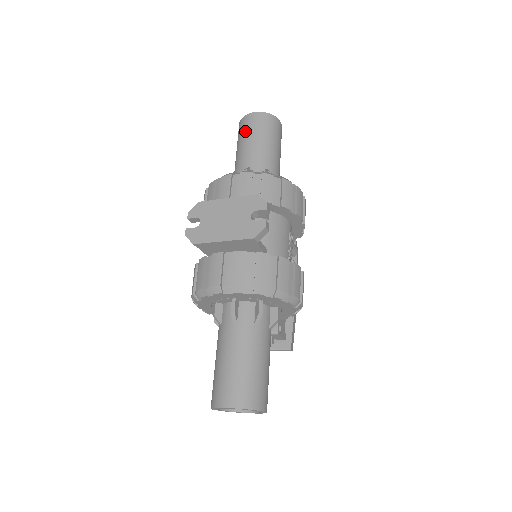
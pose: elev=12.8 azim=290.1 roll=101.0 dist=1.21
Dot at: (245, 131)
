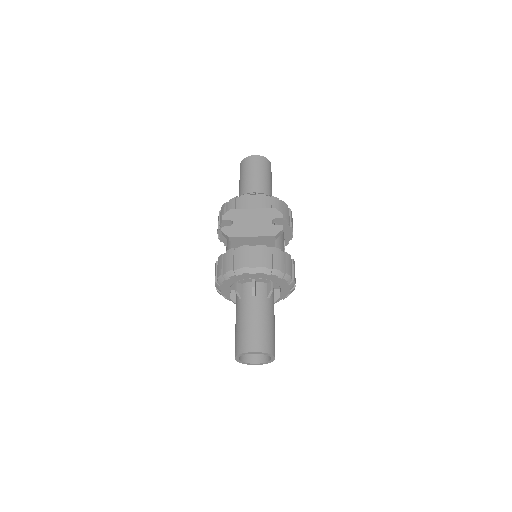
Dot at: (249, 167)
